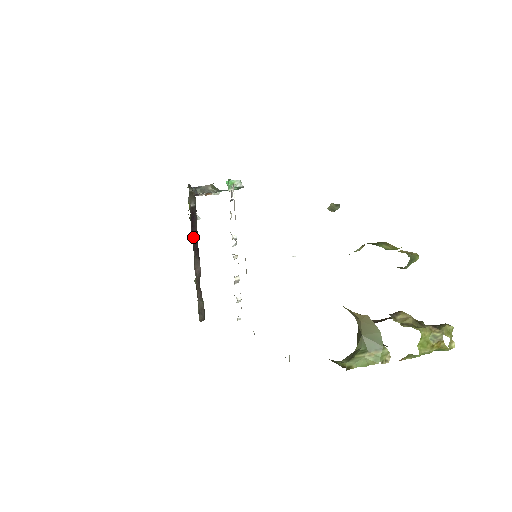
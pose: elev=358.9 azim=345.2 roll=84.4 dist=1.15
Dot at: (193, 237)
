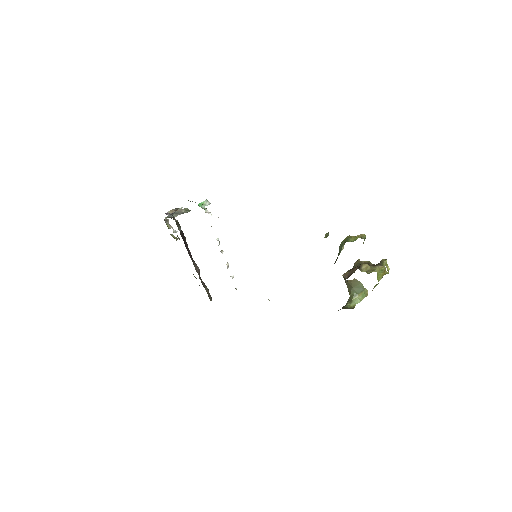
Dot at: occluded
